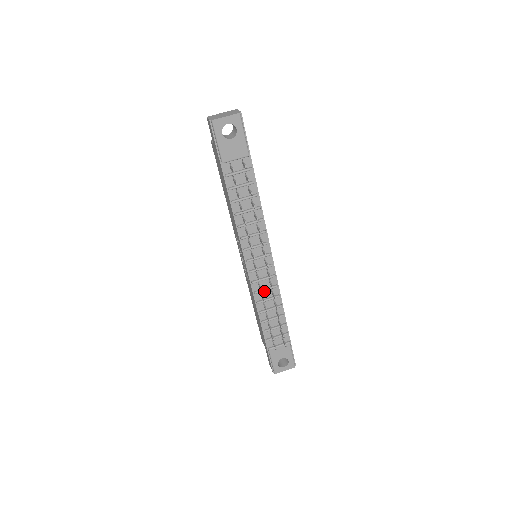
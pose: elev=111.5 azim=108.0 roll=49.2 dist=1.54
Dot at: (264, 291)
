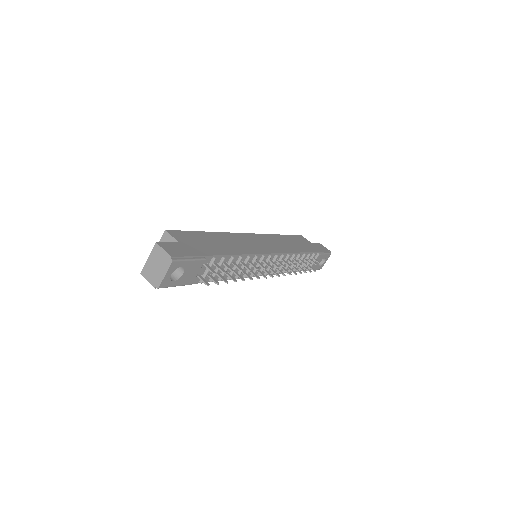
Dot at: occluded
